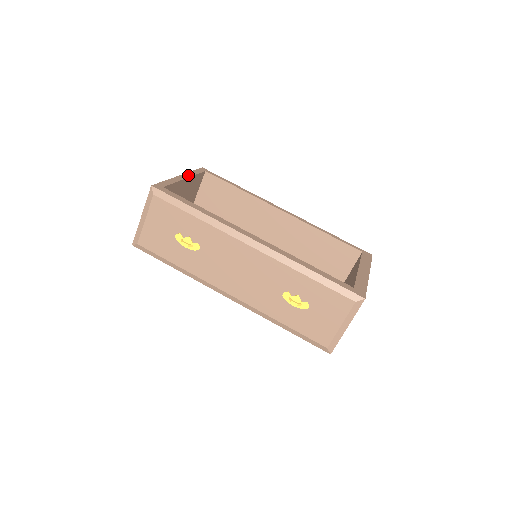
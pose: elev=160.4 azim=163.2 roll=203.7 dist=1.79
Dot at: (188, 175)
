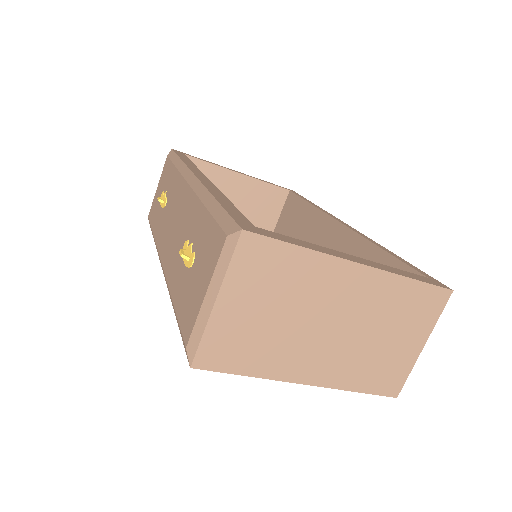
Dot at: (250, 176)
